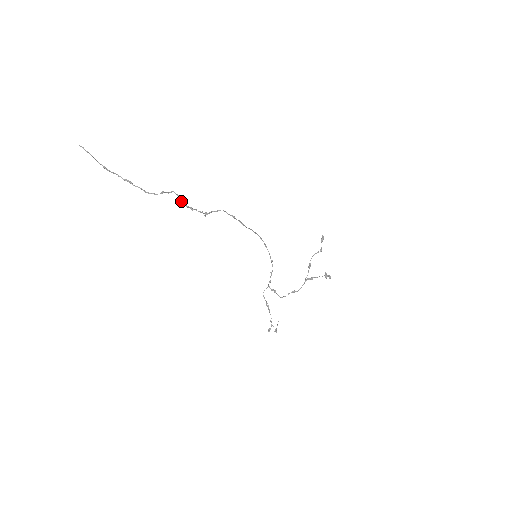
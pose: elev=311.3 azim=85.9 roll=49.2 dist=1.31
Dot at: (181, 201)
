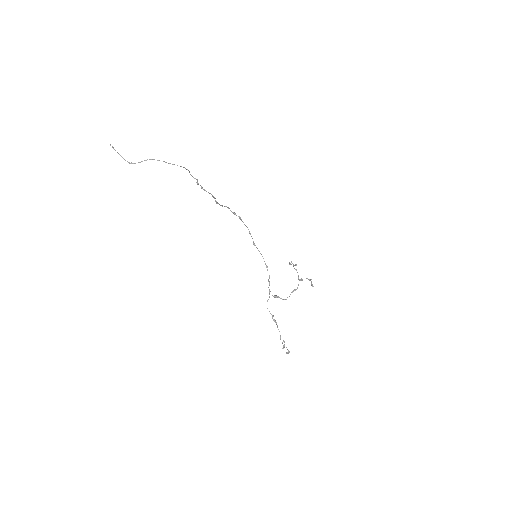
Dot at: (200, 185)
